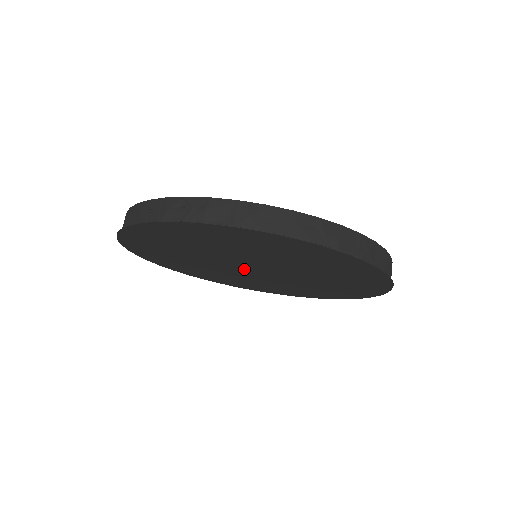
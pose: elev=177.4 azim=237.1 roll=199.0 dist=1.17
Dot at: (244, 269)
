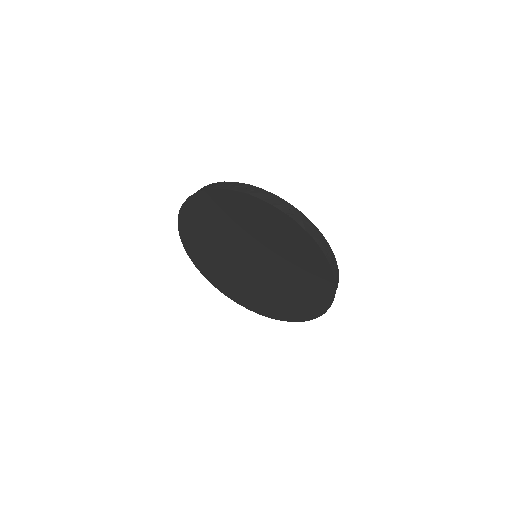
Dot at: (249, 266)
